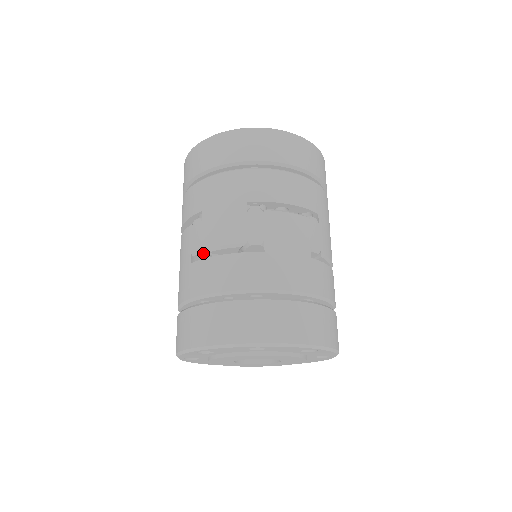
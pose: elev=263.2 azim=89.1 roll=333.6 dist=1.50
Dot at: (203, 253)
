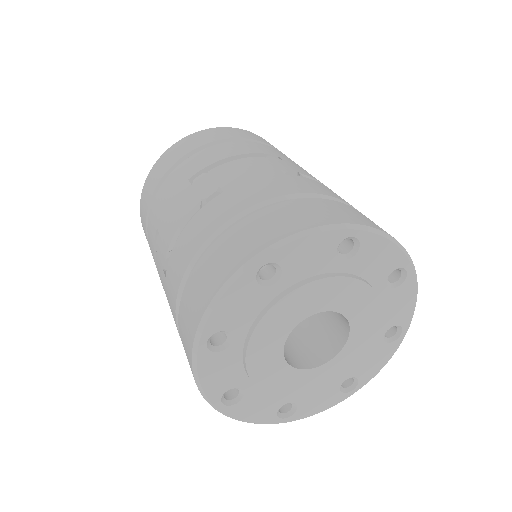
Dot at: occluded
